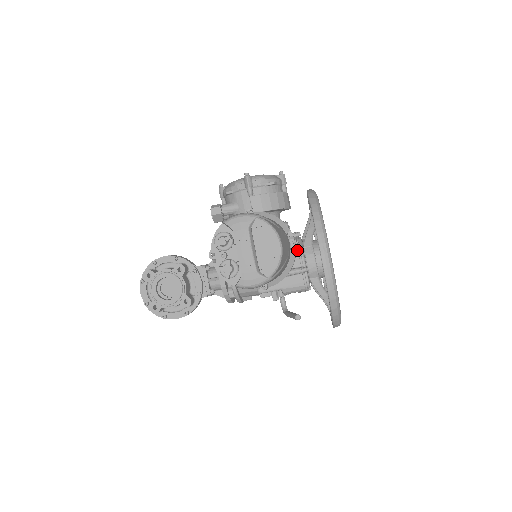
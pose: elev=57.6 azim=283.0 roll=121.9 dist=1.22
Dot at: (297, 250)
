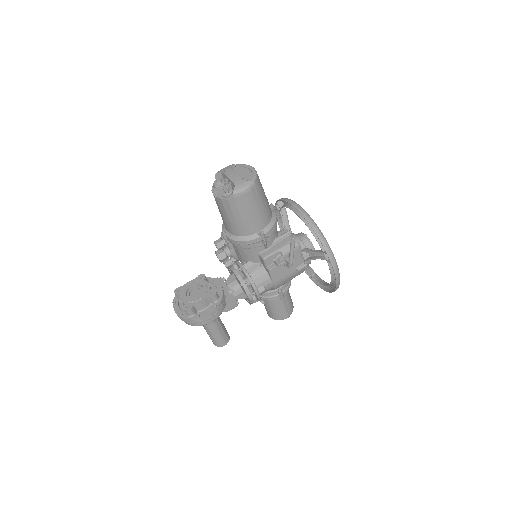
Dot at: occluded
